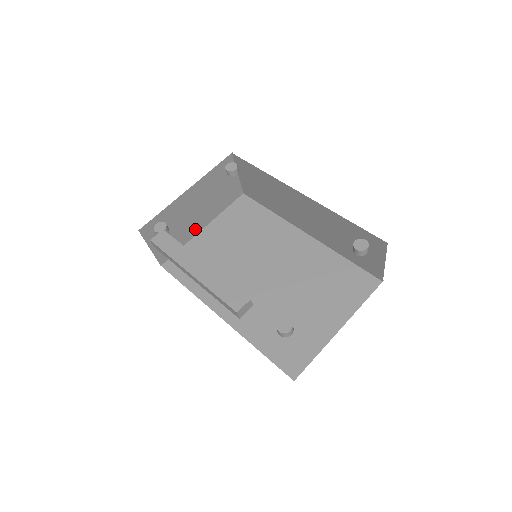
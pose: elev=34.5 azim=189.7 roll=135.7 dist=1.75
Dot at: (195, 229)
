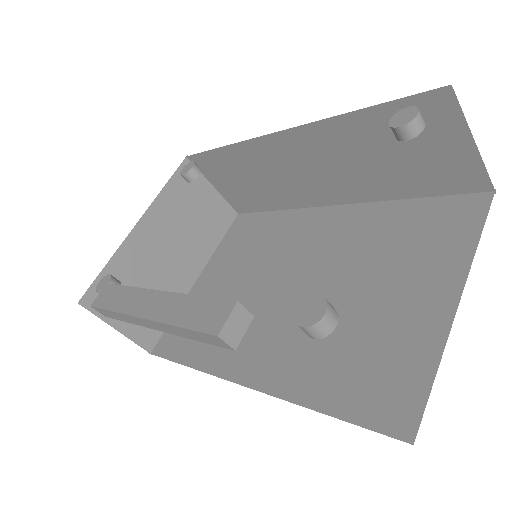
Dot at: (183, 283)
